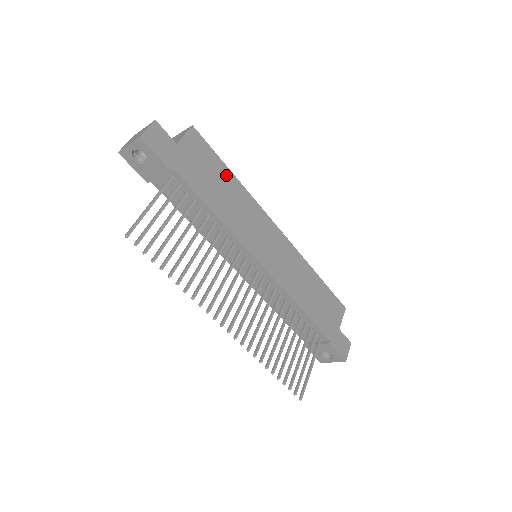
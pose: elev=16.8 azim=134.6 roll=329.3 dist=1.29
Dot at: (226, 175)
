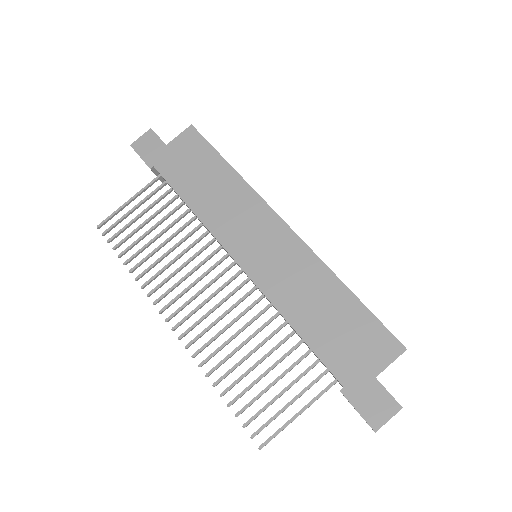
Dot at: (219, 167)
